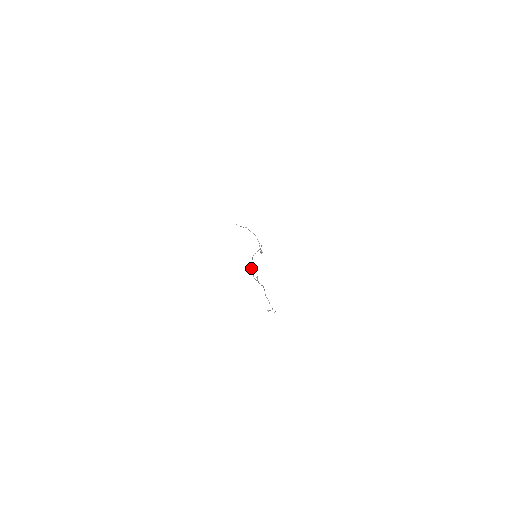
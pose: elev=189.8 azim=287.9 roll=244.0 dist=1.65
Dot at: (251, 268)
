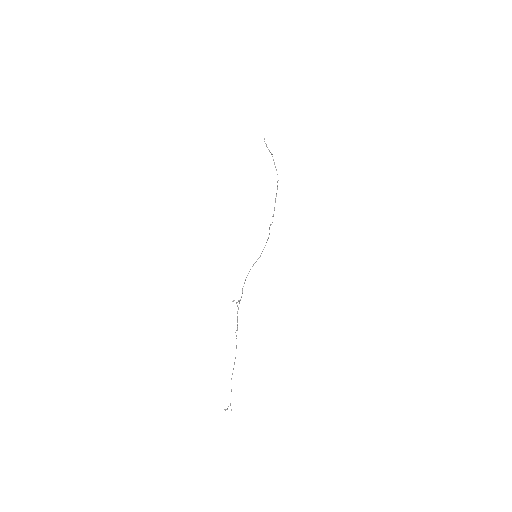
Dot at: (237, 306)
